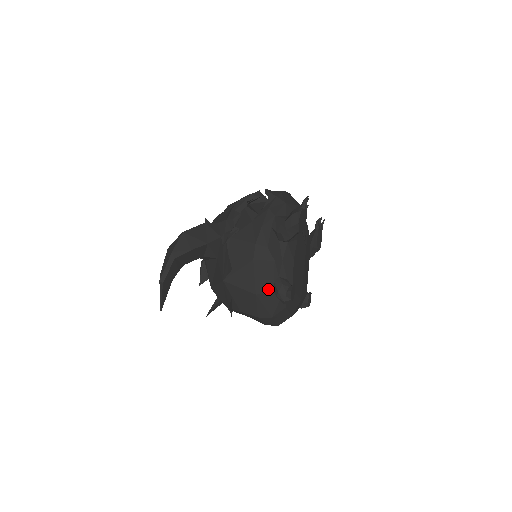
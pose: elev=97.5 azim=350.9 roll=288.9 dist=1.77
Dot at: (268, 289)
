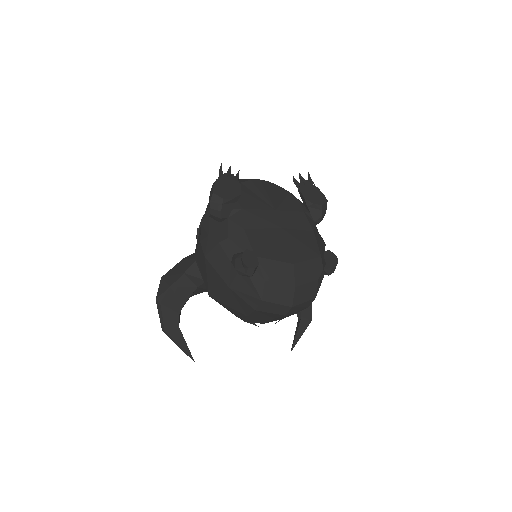
Dot at: (233, 274)
